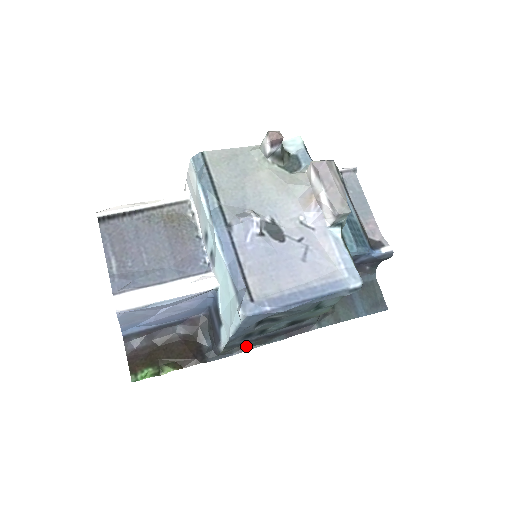
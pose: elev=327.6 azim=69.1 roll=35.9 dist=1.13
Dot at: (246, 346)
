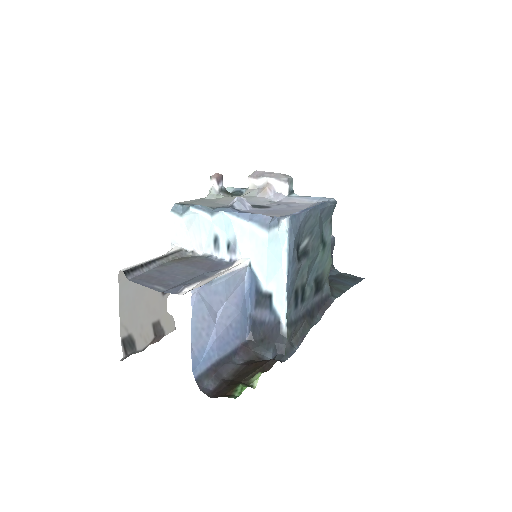
Dot at: (300, 336)
